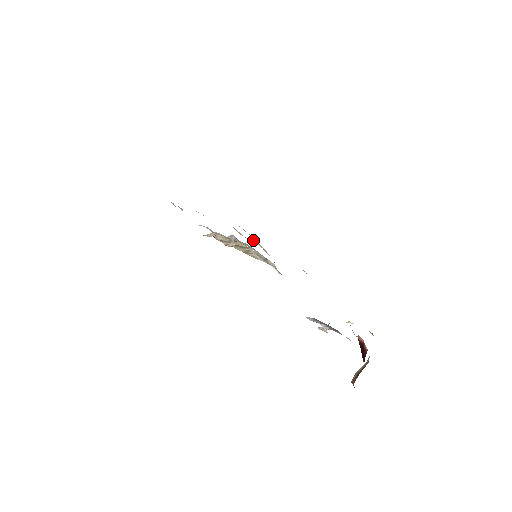
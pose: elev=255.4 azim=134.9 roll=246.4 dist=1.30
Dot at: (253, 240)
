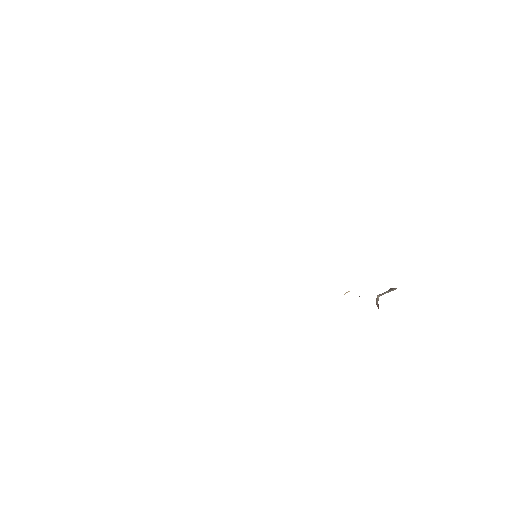
Dot at: occluded
